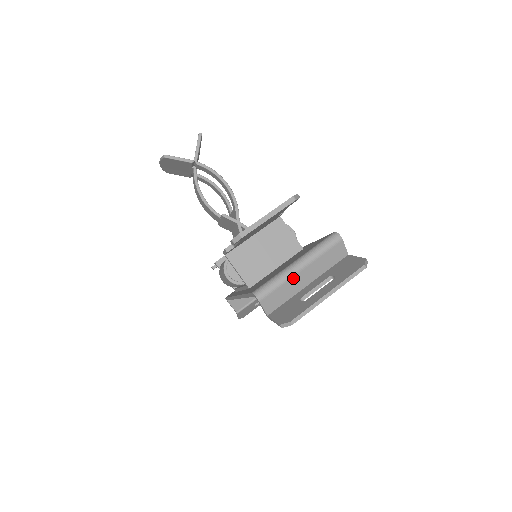
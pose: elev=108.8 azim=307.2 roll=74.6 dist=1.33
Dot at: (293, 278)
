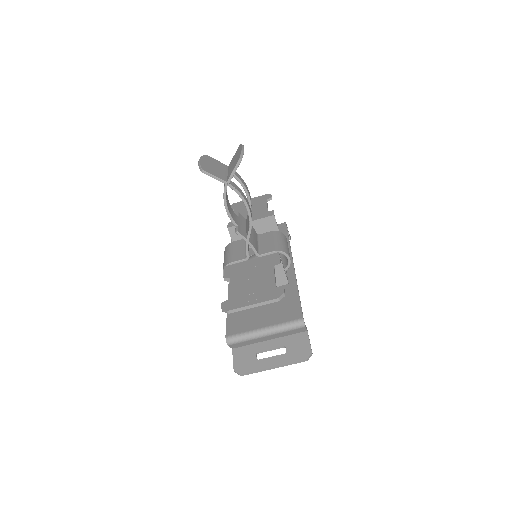
Dot at: (258, 339)
